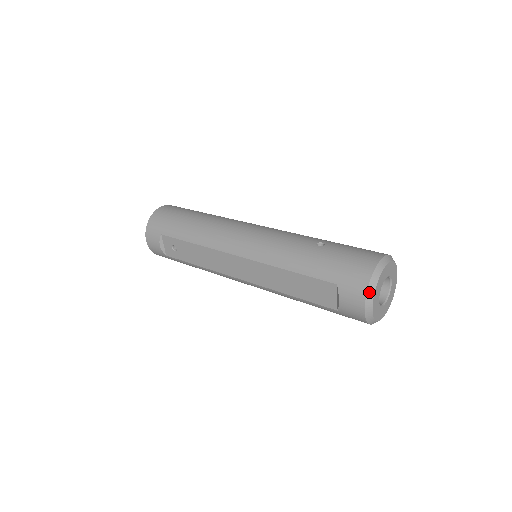
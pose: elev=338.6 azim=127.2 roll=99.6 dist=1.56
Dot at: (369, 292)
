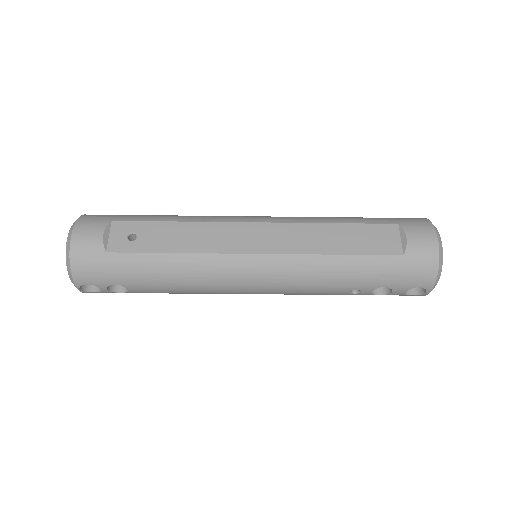
Dot at: (433, 225)
